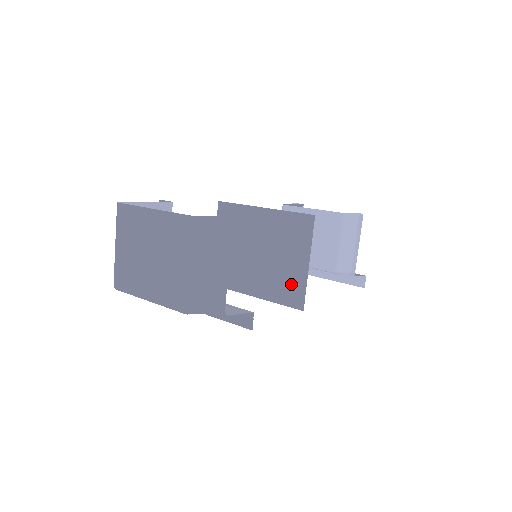
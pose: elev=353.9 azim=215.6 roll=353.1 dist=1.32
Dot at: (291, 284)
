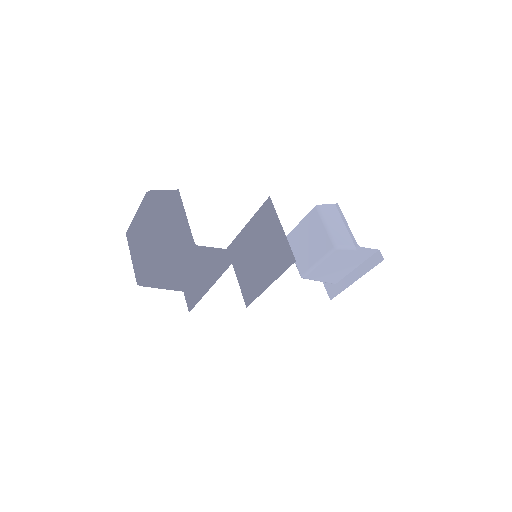
Dot at: (281, 252)
